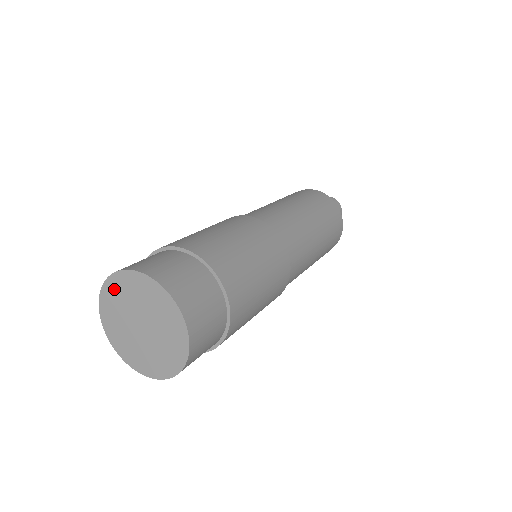
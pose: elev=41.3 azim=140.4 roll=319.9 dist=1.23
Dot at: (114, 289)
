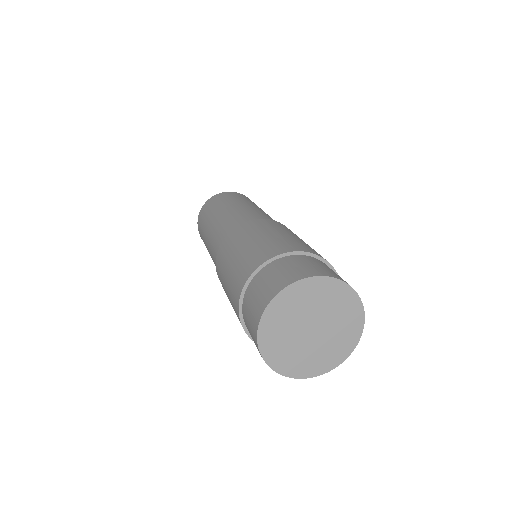
Dot at: (280, 308)
